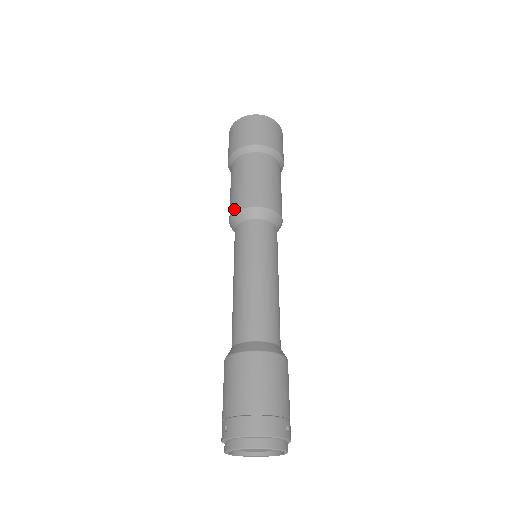
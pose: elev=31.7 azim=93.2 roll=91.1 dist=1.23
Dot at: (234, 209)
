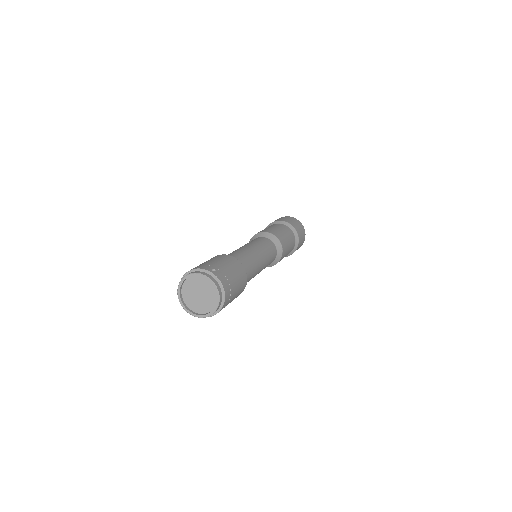
Dot at: occluded
